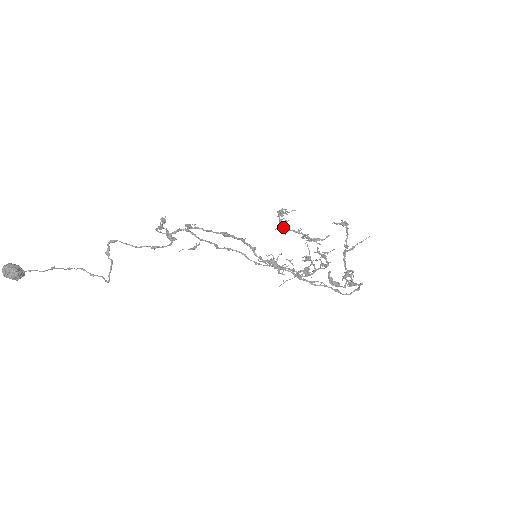
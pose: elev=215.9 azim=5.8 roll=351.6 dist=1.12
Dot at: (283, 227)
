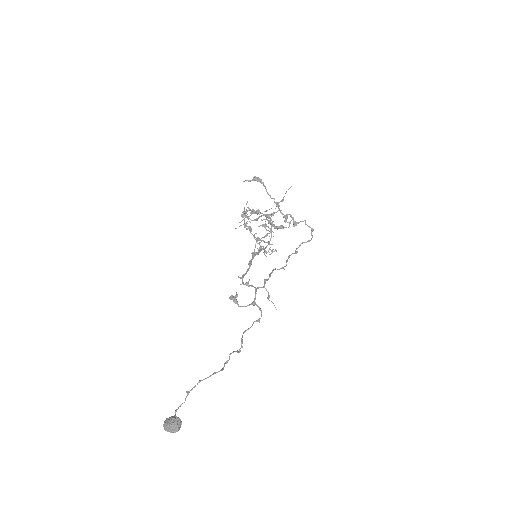
Dot at: occluded
